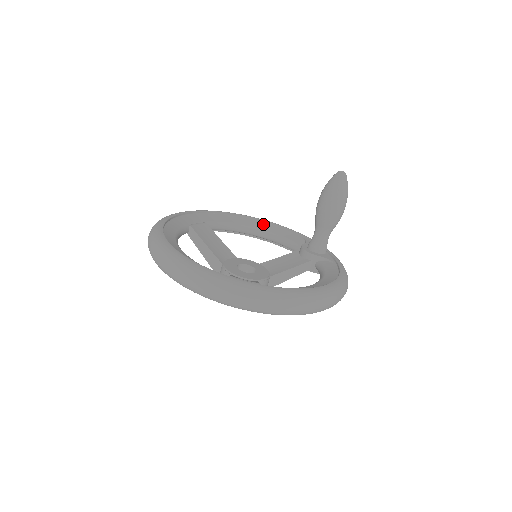
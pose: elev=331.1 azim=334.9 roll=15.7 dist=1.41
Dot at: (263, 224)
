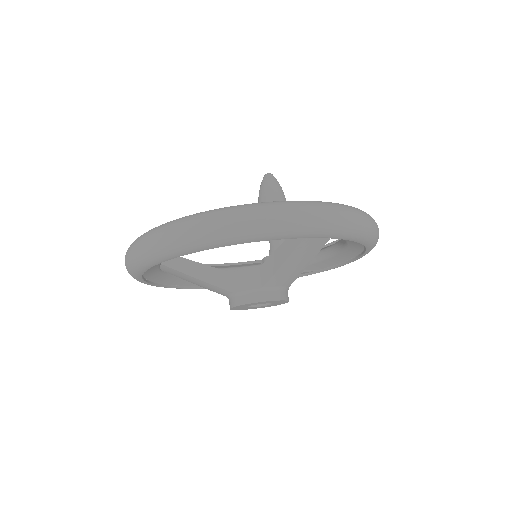
Dot at: occluded
